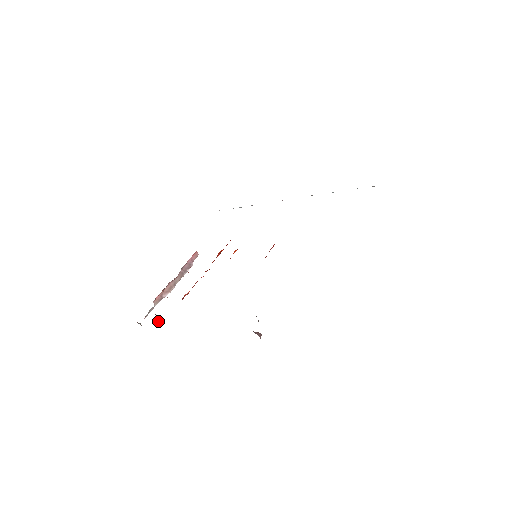
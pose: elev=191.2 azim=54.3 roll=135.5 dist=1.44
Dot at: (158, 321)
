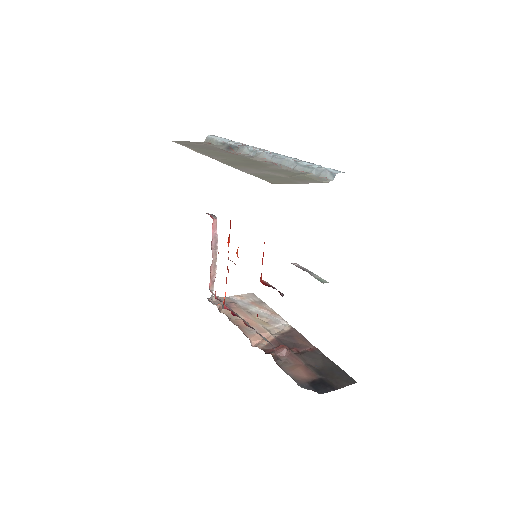
Dot at: (221, 309)
